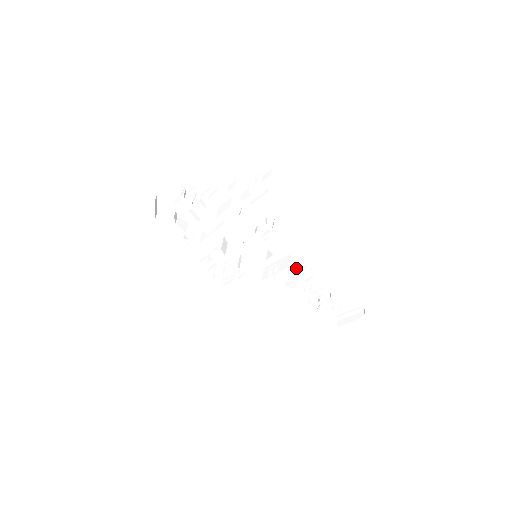
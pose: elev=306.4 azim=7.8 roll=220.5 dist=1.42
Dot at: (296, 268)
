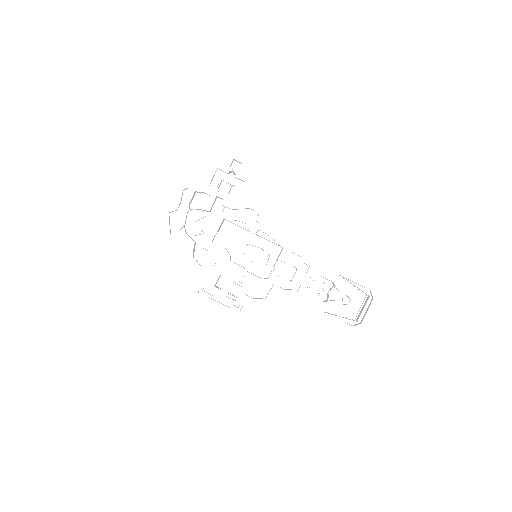
Dot at: (293, 262)
